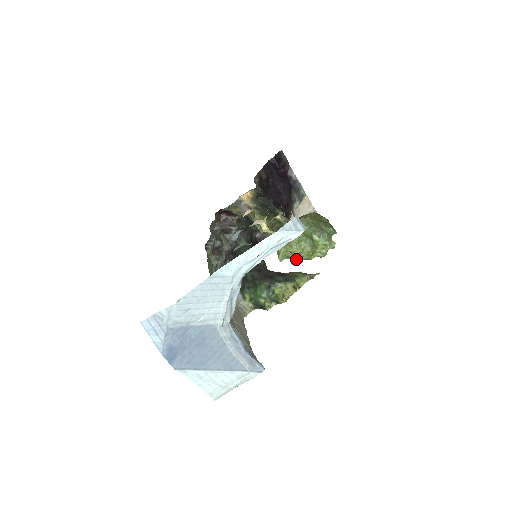
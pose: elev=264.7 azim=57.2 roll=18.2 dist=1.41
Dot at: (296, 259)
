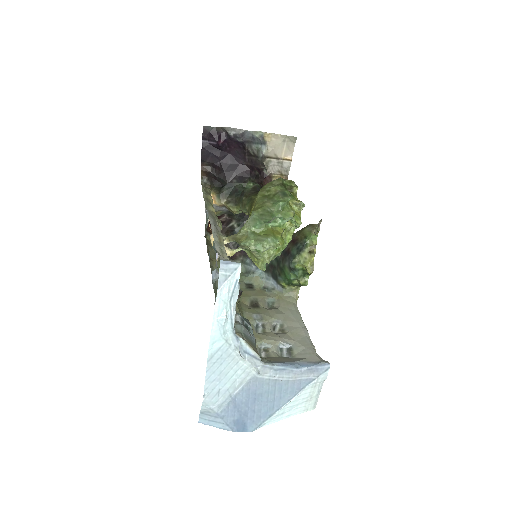
Dot at: (274, 258)
